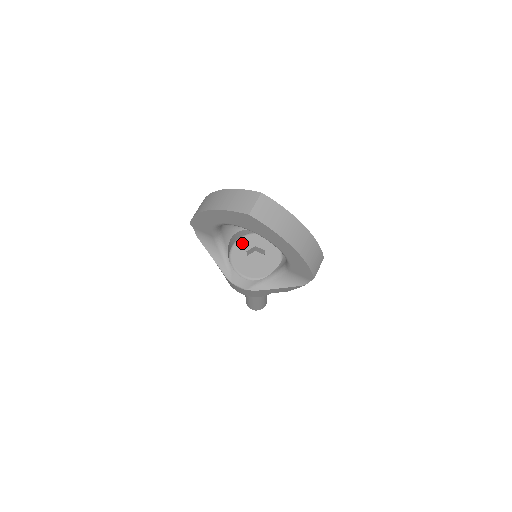
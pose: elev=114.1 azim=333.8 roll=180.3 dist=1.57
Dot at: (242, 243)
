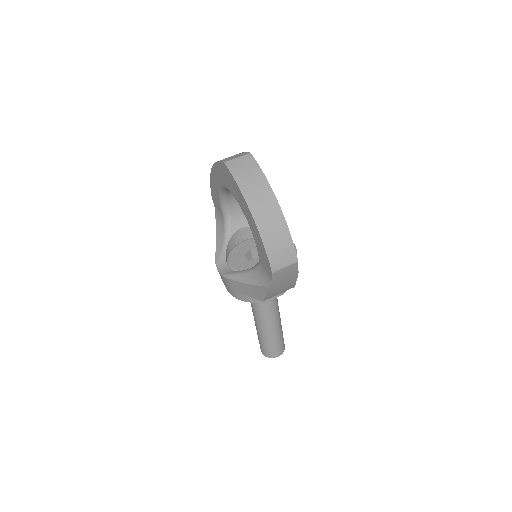
Dot at: (253, 241)
